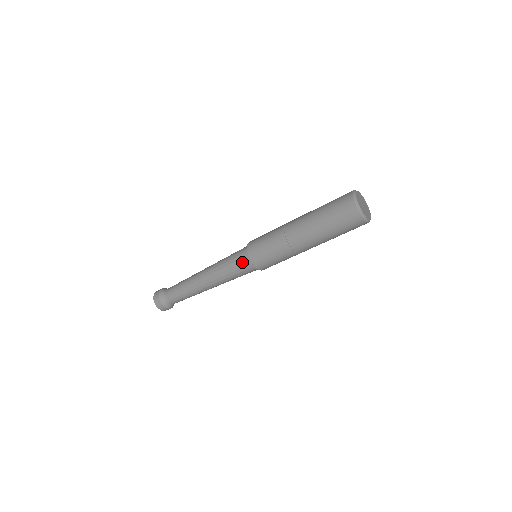
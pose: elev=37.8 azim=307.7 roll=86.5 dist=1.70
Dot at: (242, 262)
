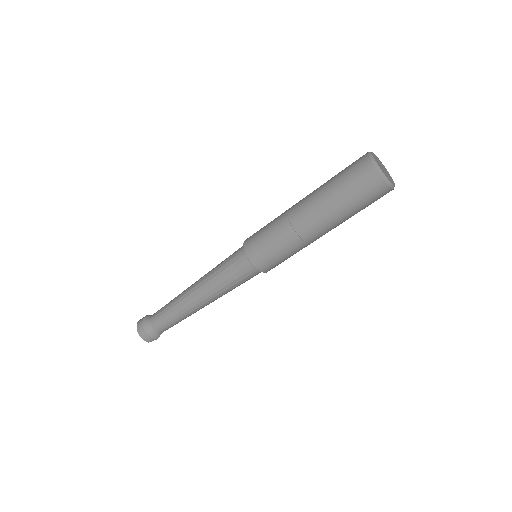
Dot at: (237, 259)
